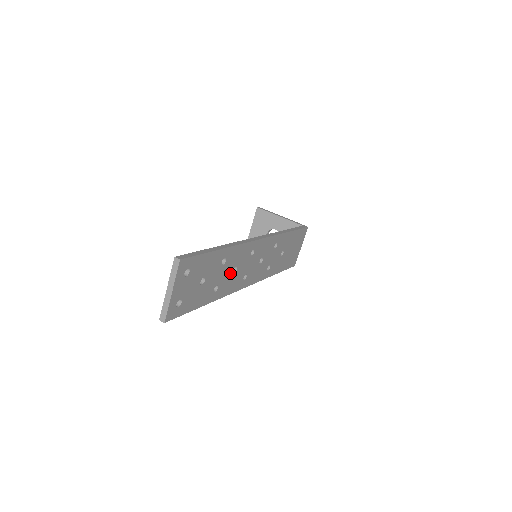
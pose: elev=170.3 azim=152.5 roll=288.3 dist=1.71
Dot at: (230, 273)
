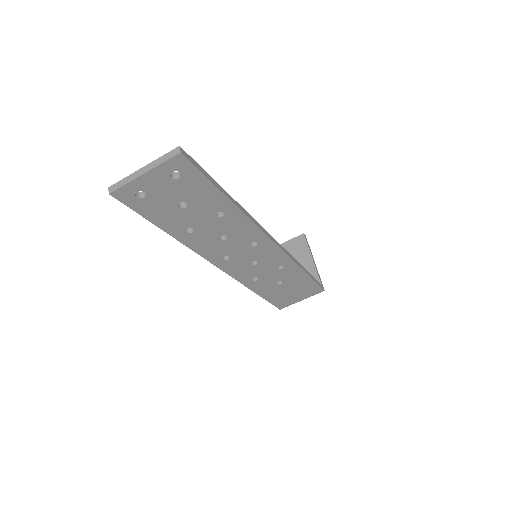
Dot at: (216, 234)
